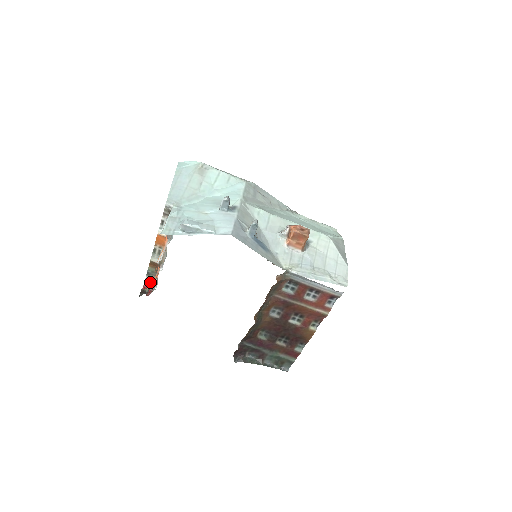
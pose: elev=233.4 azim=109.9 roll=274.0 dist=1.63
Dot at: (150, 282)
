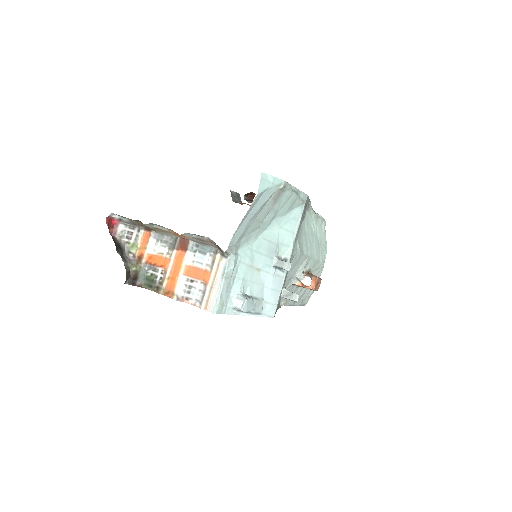
Dot at: (117, 215)
